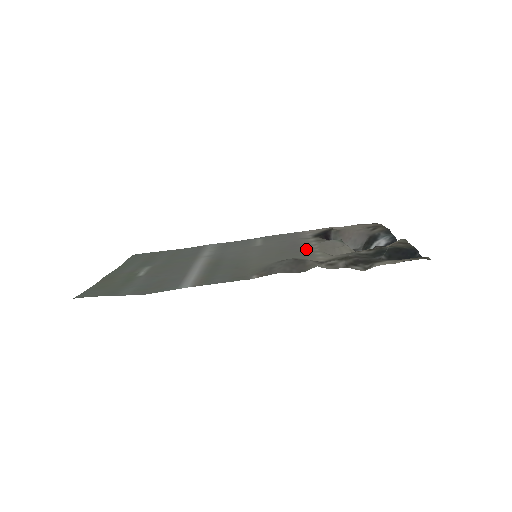
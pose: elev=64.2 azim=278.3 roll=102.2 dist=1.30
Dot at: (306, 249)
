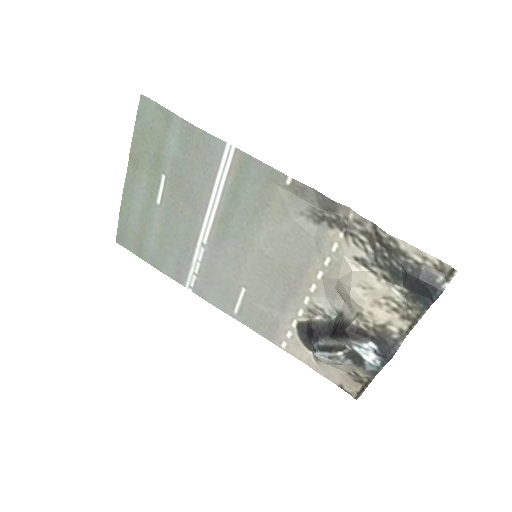
Dot at: (308, 277)
